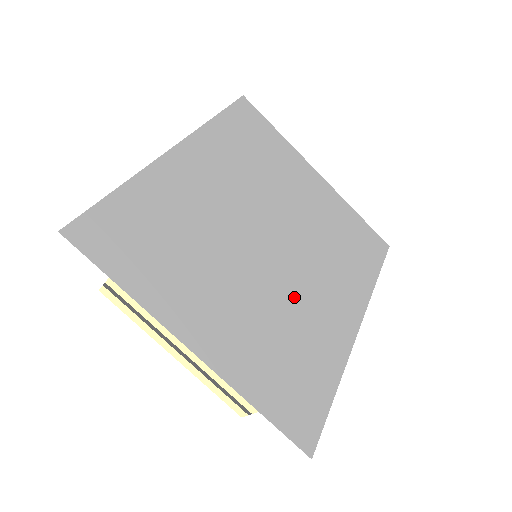
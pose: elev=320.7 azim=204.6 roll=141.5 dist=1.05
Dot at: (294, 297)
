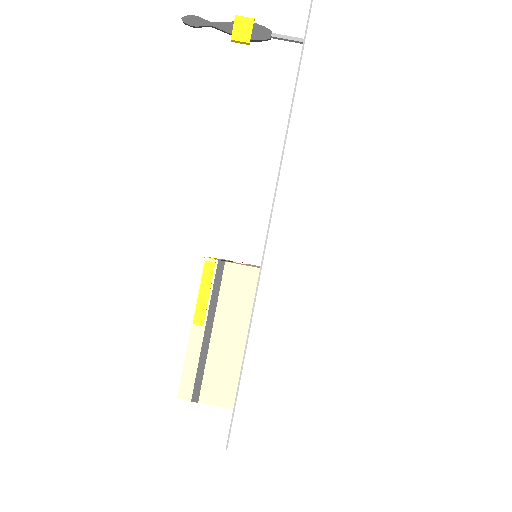
Dot at: occluded
